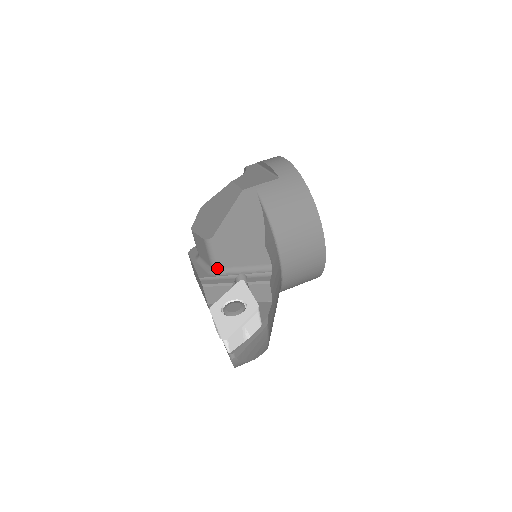
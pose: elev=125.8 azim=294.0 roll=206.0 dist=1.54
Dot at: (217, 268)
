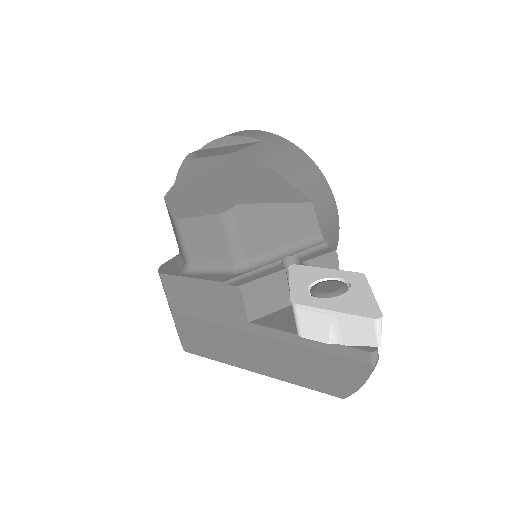
Dot at: (245, 260)
